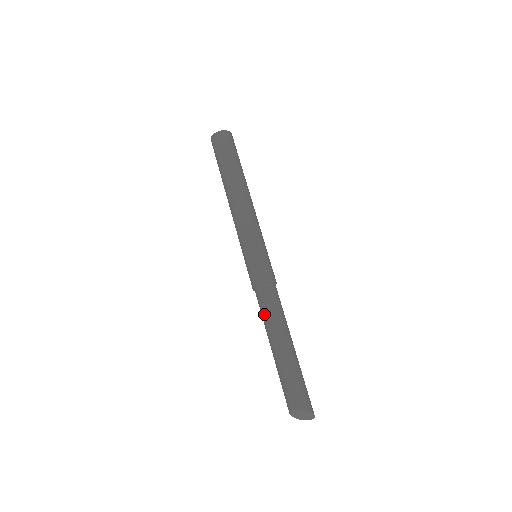
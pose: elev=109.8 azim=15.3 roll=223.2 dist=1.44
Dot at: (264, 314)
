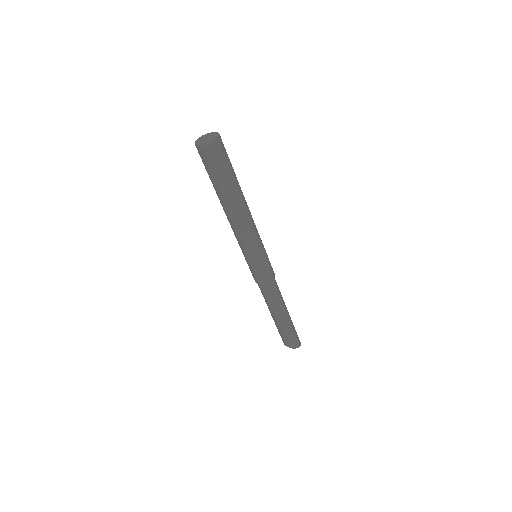
Dot at: occluded
